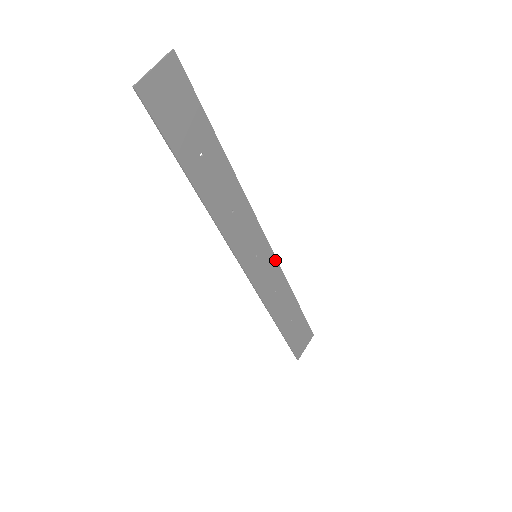
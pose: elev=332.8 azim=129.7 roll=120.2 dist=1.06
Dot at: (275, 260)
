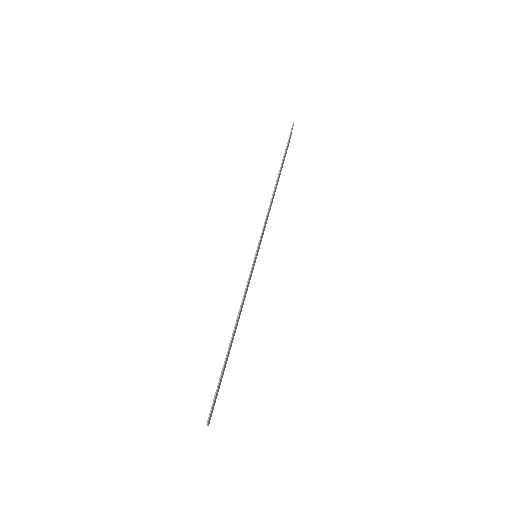
Dot at: (263, 229)
